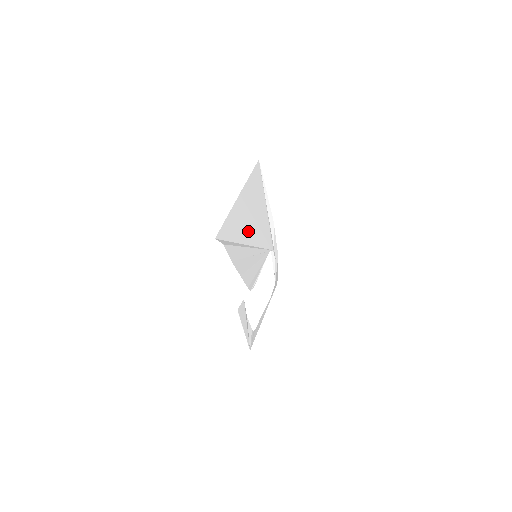
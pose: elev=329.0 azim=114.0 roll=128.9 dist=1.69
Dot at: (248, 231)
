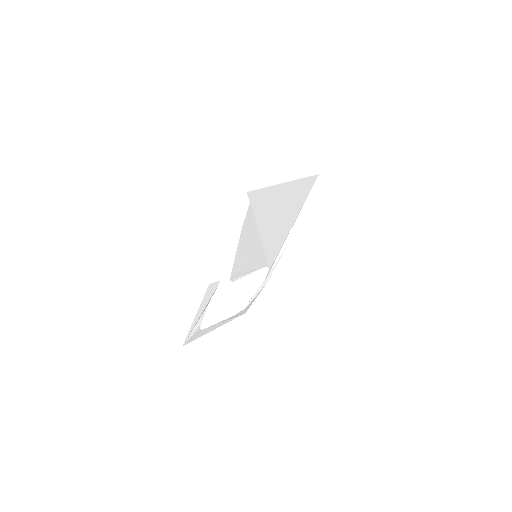
Dot at: (269, 223)
